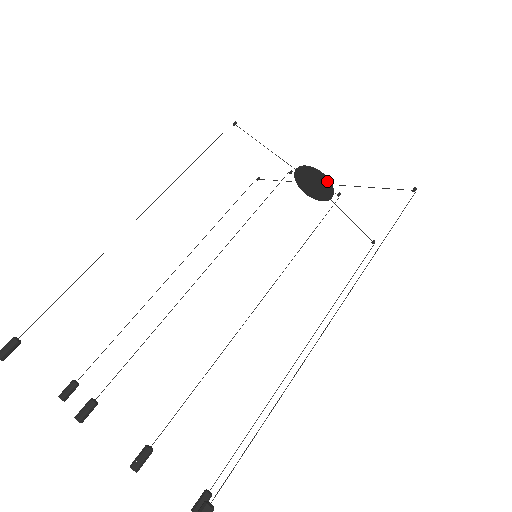
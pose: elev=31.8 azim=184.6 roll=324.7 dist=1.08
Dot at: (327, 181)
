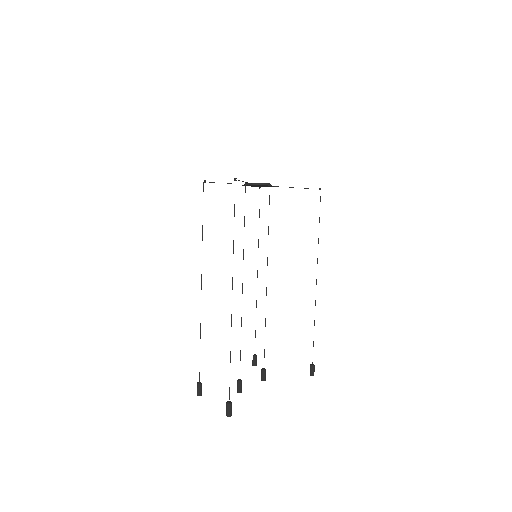
Dot at: occluded
